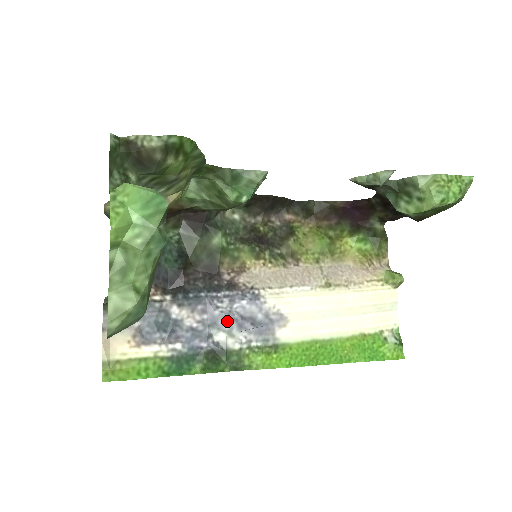
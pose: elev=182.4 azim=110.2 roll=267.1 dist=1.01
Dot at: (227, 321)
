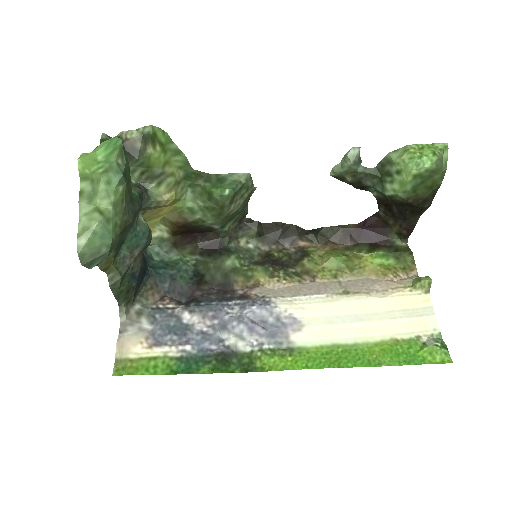
Dot at: (237, 324)
